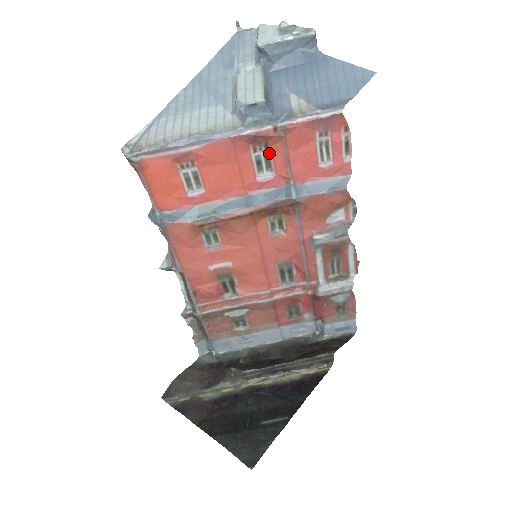
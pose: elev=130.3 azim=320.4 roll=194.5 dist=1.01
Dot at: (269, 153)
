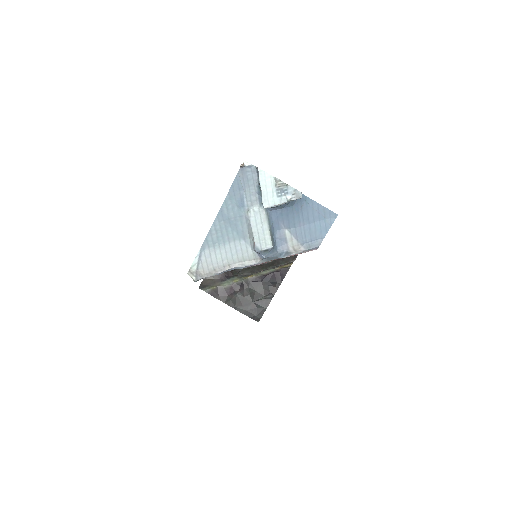
Dot at: occluded
